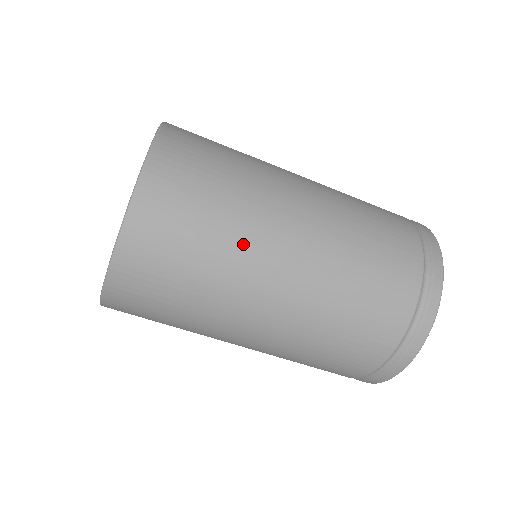
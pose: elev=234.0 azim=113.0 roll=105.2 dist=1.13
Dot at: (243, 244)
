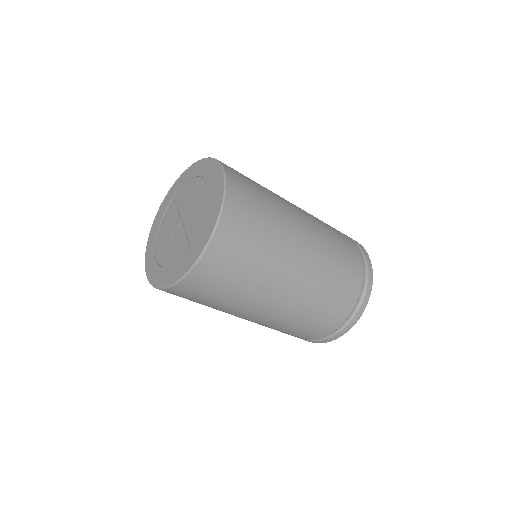
Dot at: (228, 309)
